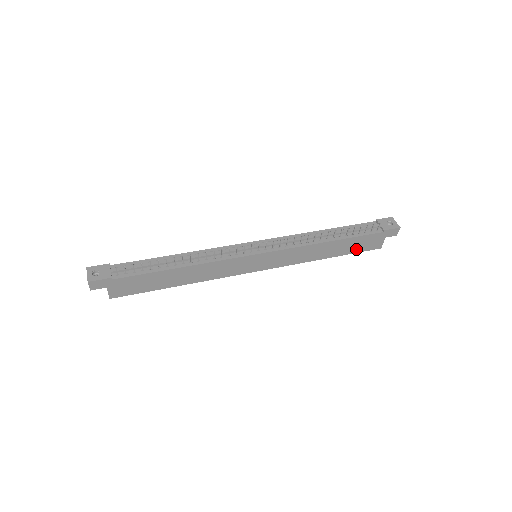
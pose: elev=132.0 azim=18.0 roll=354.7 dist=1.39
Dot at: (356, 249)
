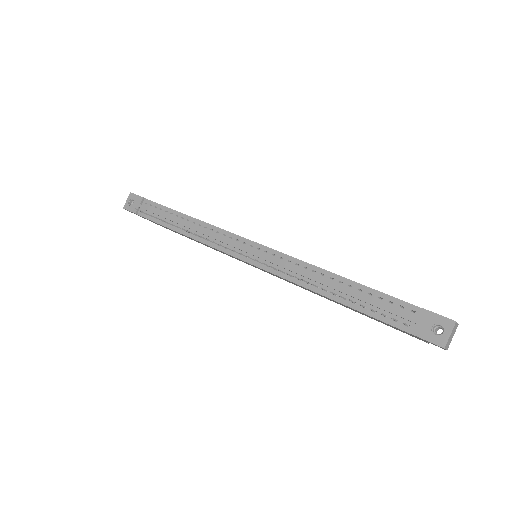
Dot at: occluded
